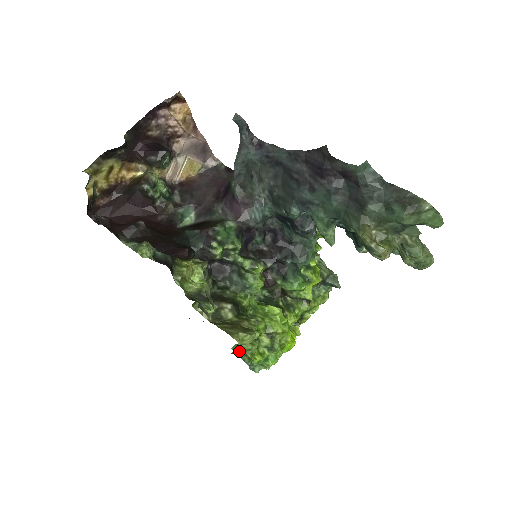
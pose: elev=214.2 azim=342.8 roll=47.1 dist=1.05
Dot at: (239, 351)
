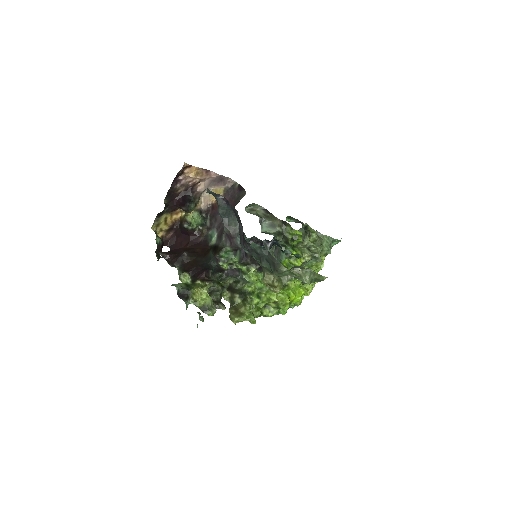
Dot at: occluded
